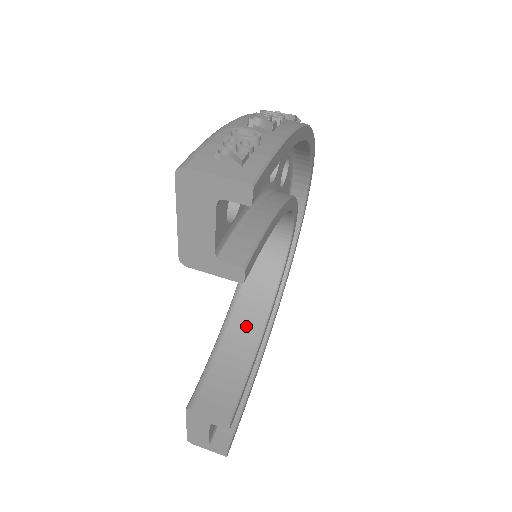
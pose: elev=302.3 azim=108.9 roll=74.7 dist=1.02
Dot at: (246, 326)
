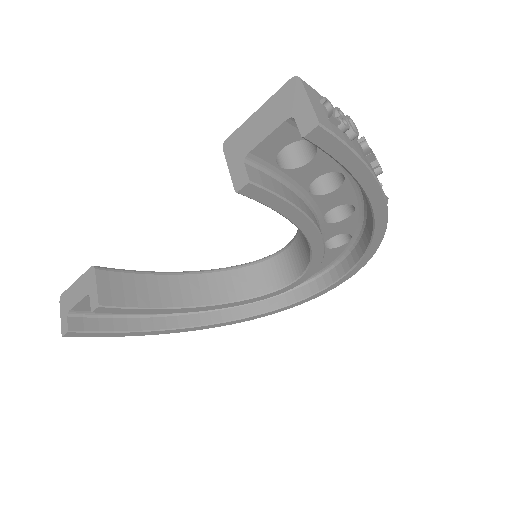
Dot at: (190, 290)
